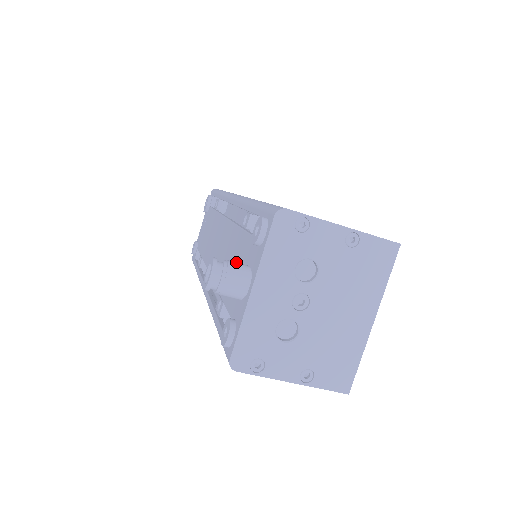
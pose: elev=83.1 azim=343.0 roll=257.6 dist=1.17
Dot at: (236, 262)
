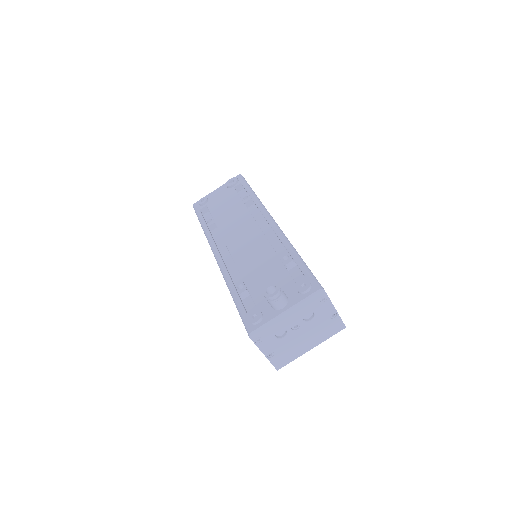
Dot at: occluded
